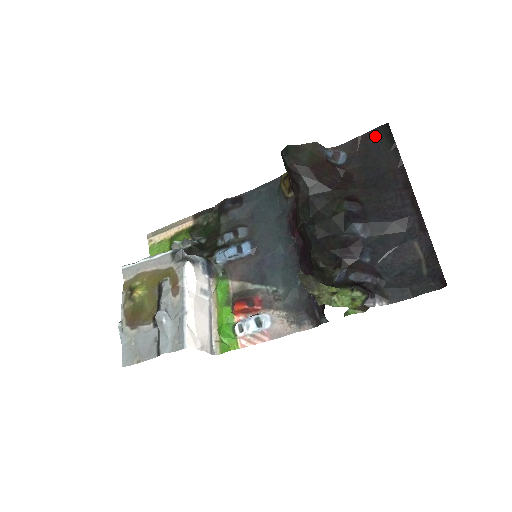
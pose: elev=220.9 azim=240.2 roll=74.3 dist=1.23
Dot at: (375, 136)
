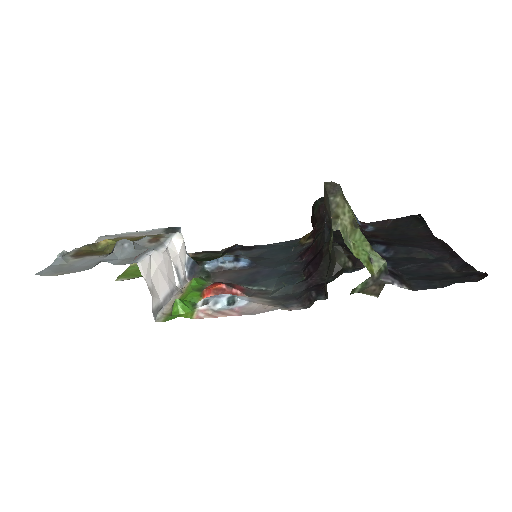
Dot at: (406, 220)
